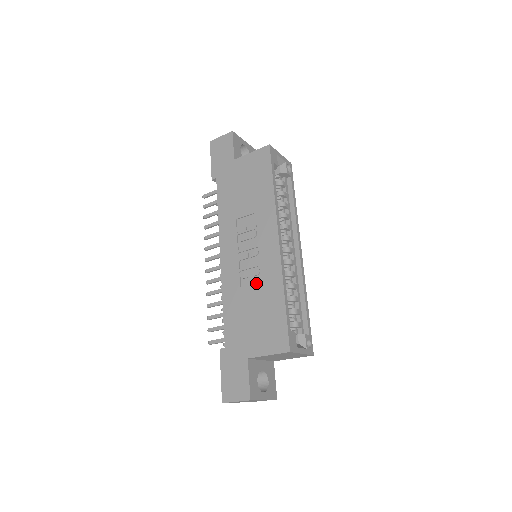
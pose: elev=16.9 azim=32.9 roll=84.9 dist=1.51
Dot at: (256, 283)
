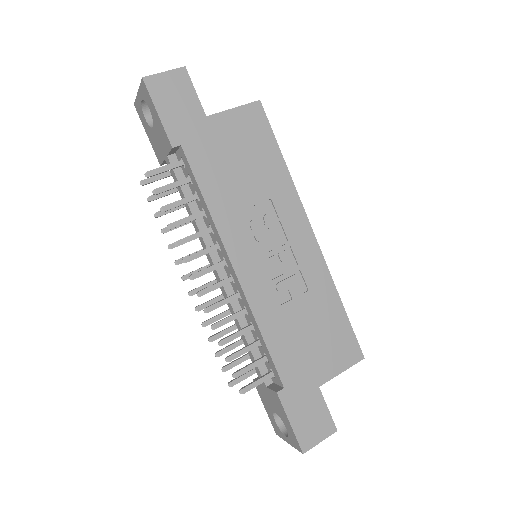
Dot at: (299, 293)
